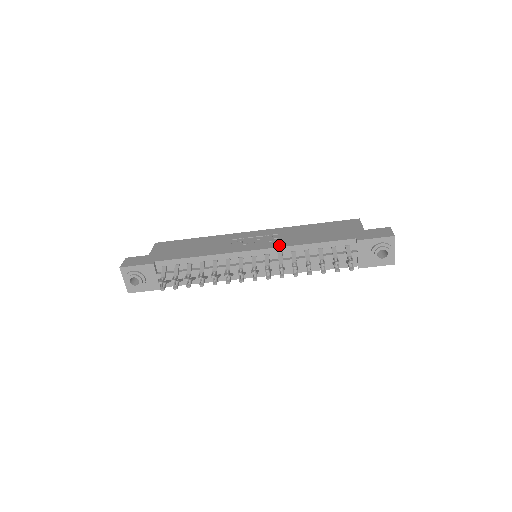
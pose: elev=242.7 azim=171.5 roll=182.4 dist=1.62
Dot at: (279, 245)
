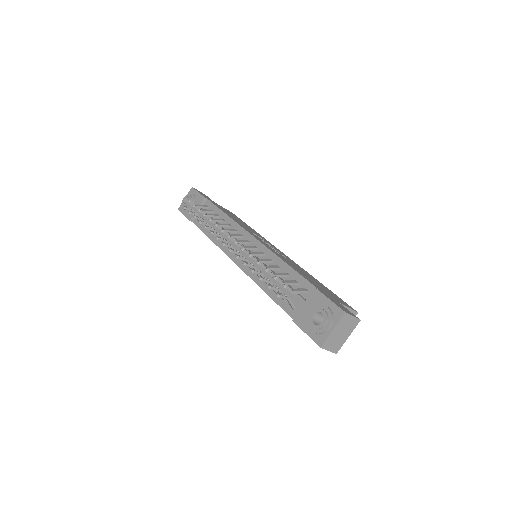
Dot at: (271, 249)
